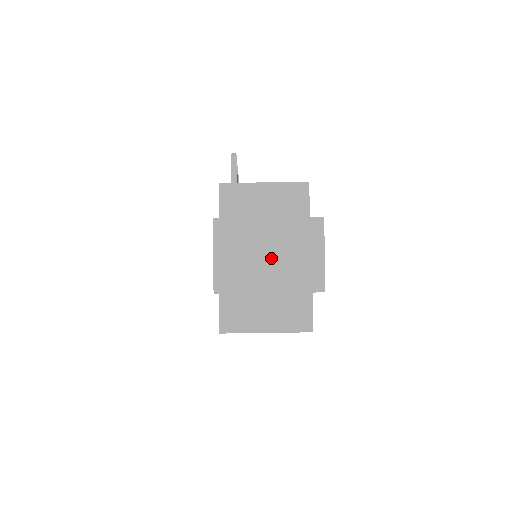
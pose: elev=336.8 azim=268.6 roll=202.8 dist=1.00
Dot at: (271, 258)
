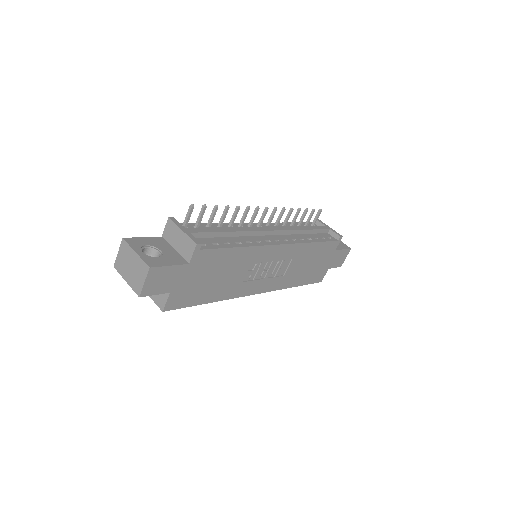
Dot at: (131, 269)
